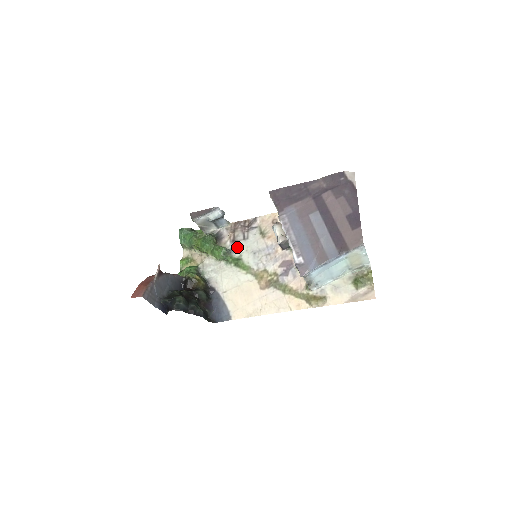
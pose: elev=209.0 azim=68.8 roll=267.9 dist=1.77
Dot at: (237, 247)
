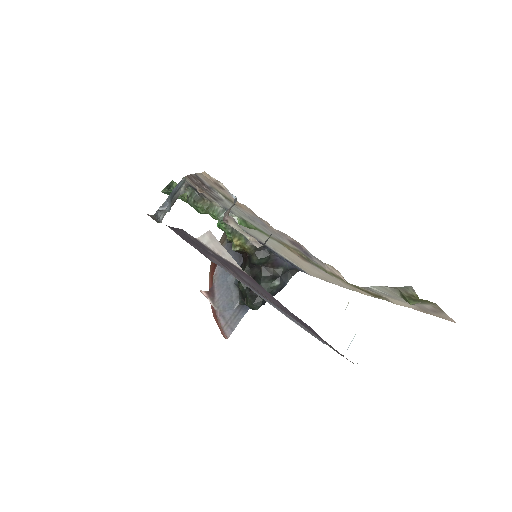
Dot at: (226, 208)
